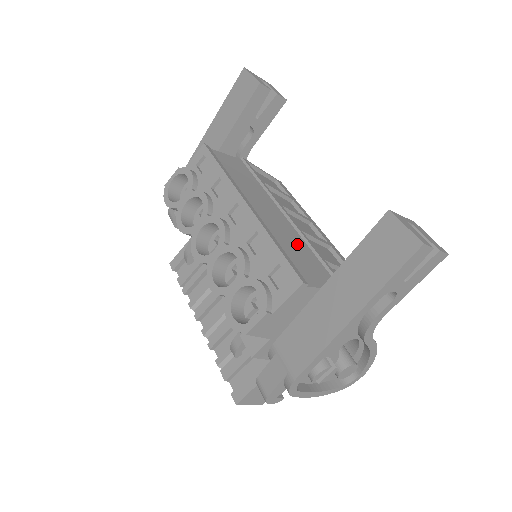
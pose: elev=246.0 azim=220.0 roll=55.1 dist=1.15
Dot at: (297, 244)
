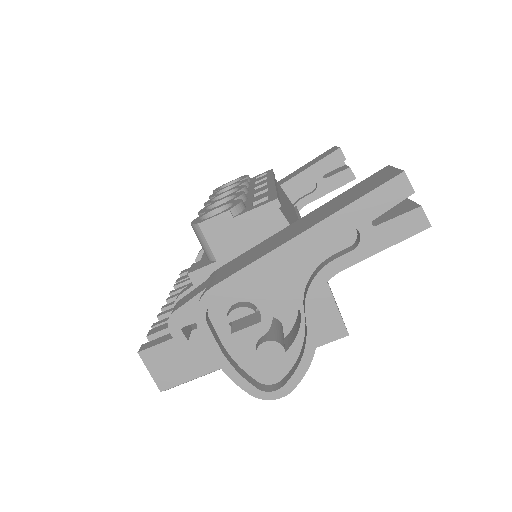
Dot at: occluded
